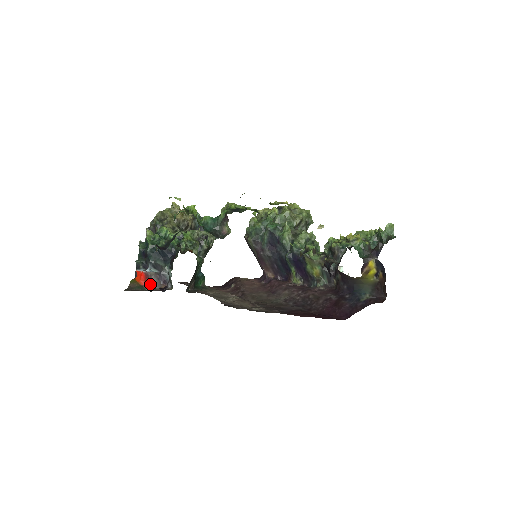
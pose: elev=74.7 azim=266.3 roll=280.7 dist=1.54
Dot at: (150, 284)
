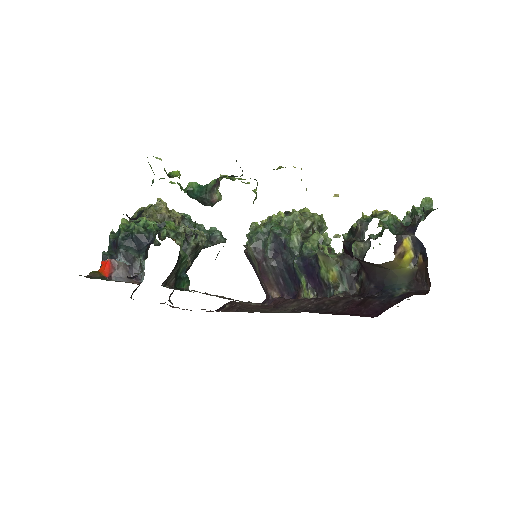
Dot at: (116, 276)
